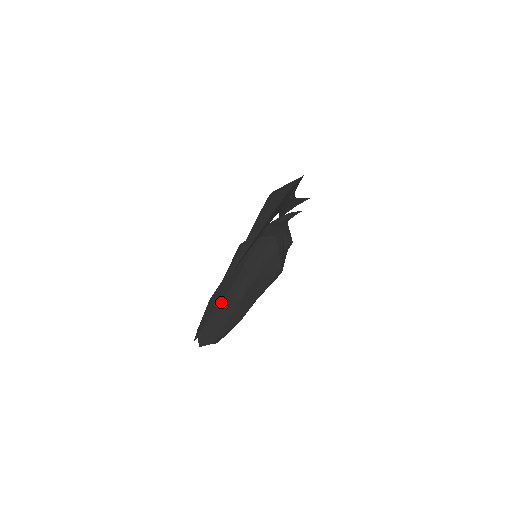
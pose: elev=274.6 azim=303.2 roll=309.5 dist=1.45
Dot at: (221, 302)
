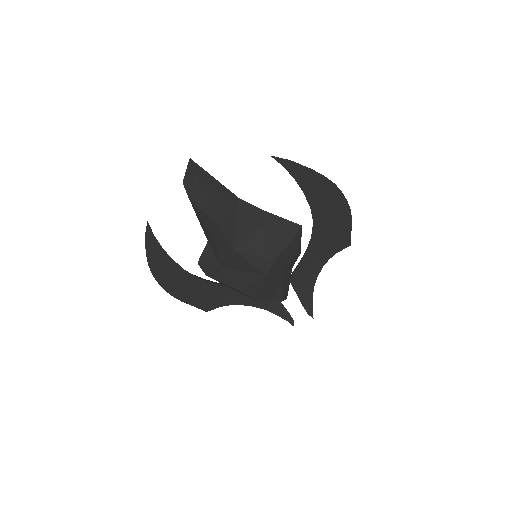
Dot at: occluded
